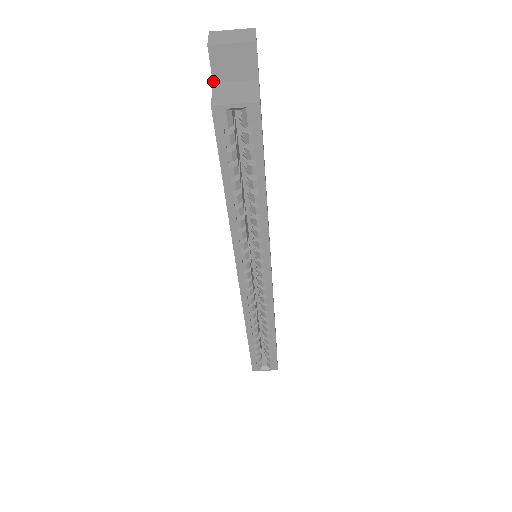
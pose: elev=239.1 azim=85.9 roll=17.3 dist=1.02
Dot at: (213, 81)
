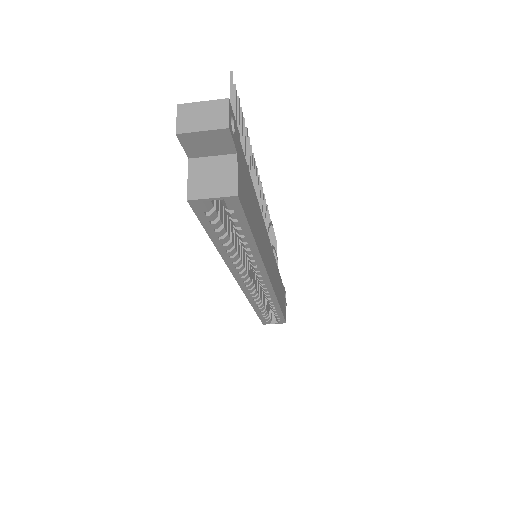
Dot at: (188, 157)
